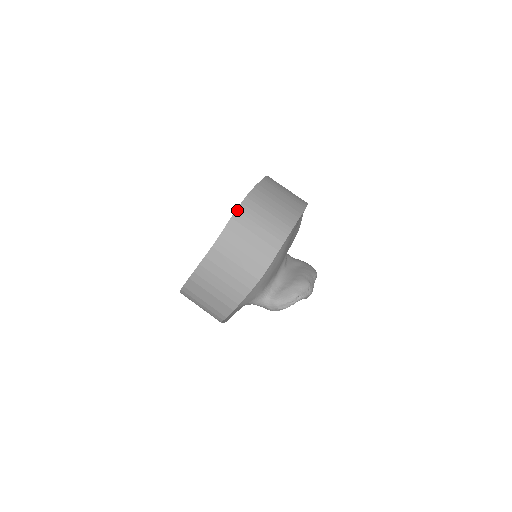
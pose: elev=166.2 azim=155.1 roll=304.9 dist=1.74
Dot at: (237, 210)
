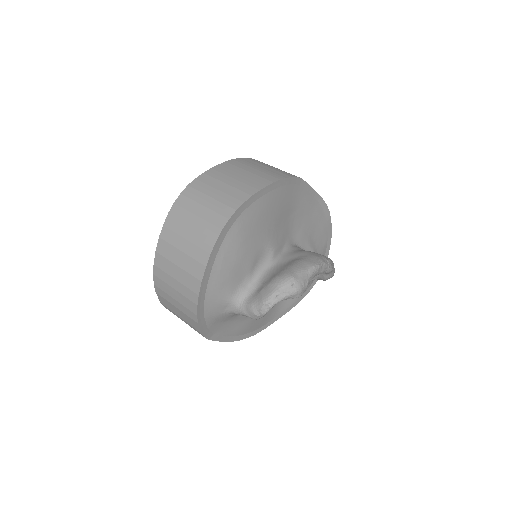
Dot at: (174, 203)
